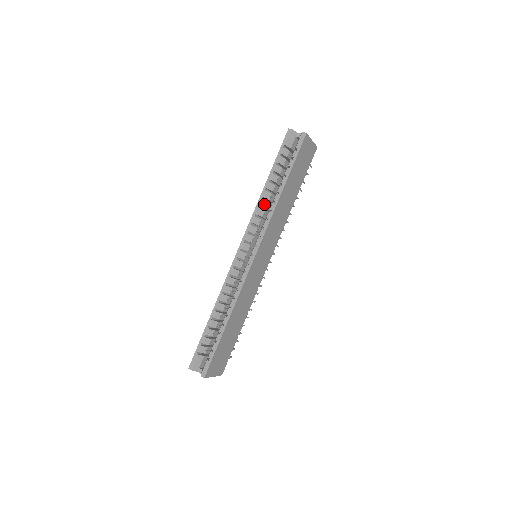
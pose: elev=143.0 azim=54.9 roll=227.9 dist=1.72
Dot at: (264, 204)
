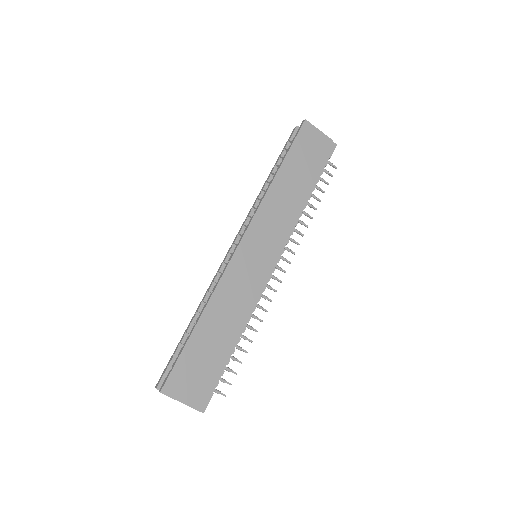
Dot at: occluded
